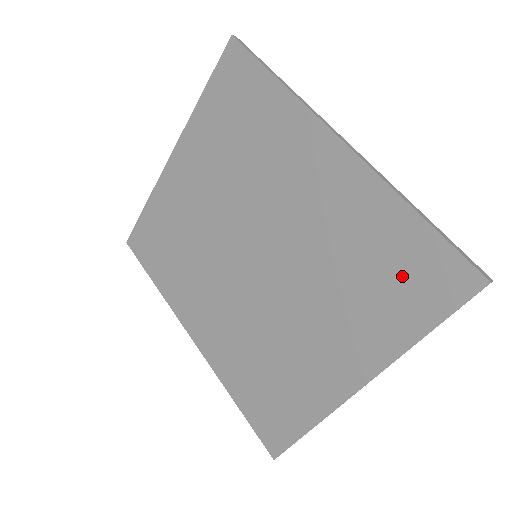
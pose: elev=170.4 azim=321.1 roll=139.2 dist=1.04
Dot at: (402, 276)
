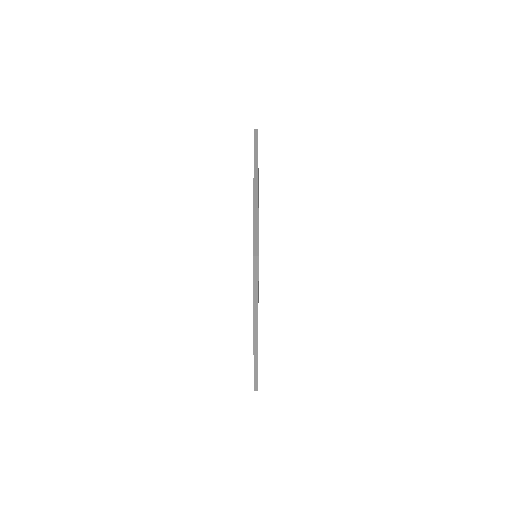
Dot at: occluded
